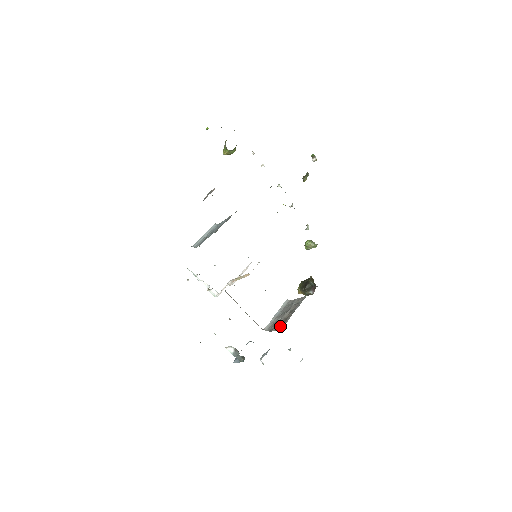
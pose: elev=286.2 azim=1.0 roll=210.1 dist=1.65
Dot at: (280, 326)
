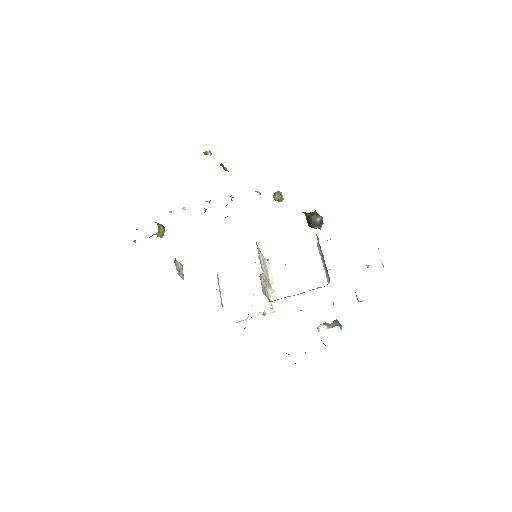
Dot at: (326, 270)
